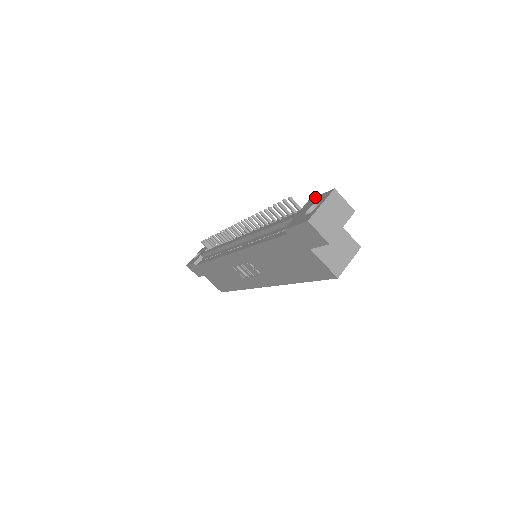
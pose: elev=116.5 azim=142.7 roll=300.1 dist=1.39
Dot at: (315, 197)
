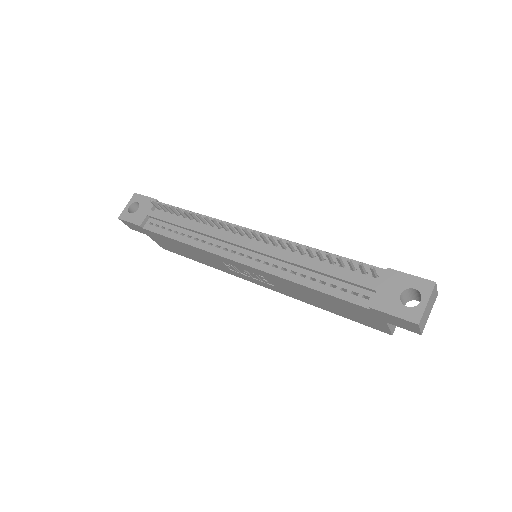
Dot at: (401, 273)
